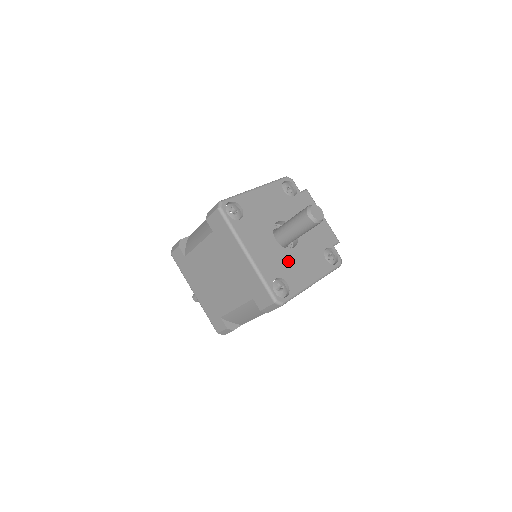
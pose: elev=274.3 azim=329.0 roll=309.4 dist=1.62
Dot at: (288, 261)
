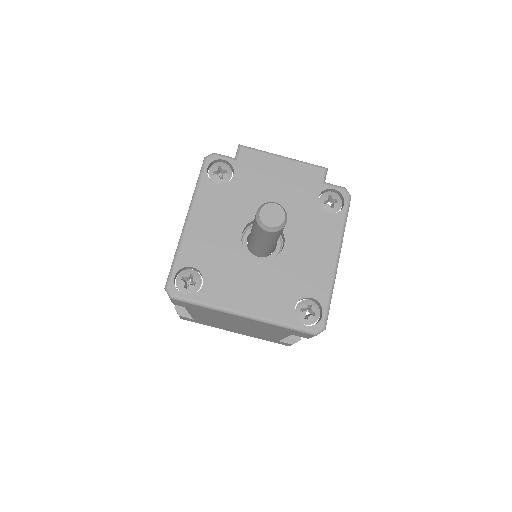
Dot at: (291, 269)
